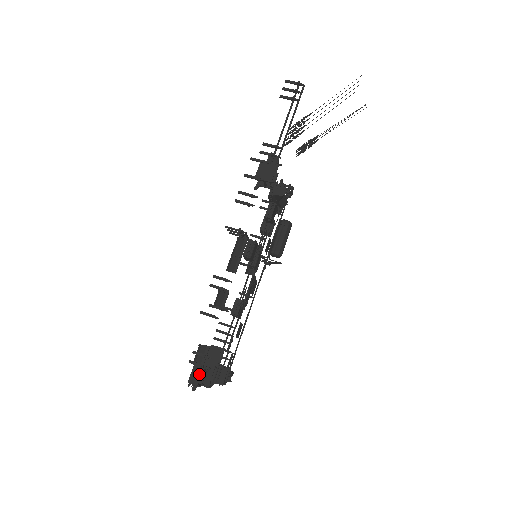
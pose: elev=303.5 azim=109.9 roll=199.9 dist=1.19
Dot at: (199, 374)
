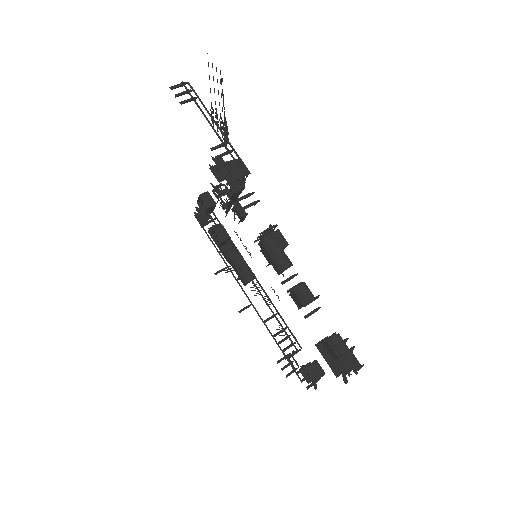
Dot at: (354, 358)
